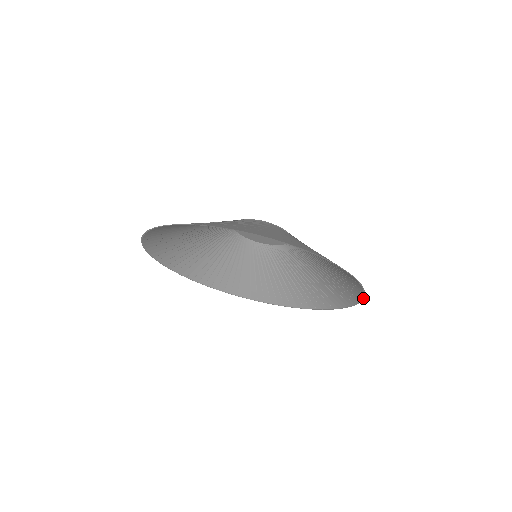
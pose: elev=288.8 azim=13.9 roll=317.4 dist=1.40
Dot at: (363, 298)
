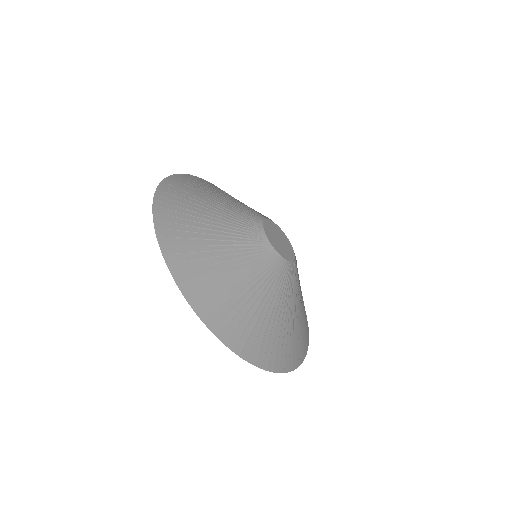
Dot at: occluded
